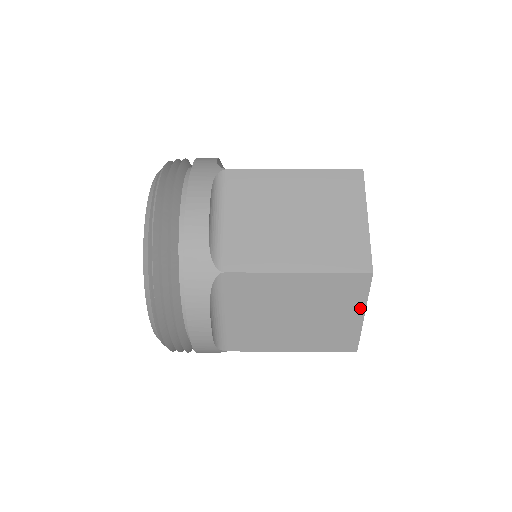
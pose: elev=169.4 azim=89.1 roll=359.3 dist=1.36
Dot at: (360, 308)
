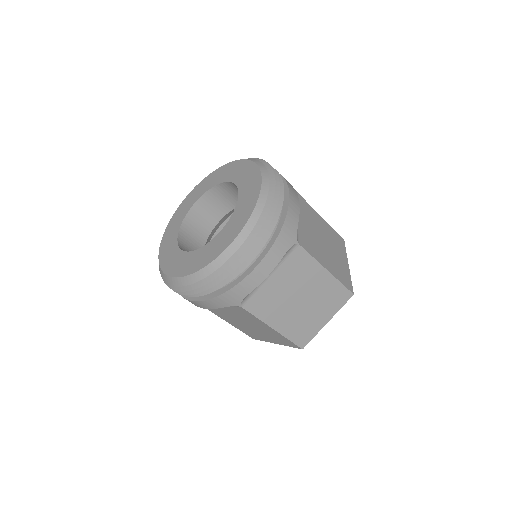
Dot at: (346, 259)
